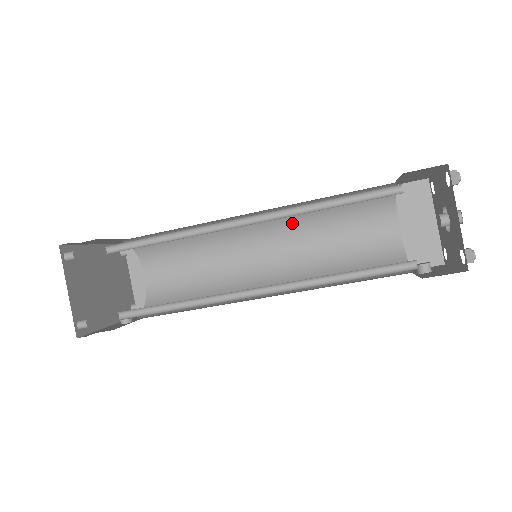
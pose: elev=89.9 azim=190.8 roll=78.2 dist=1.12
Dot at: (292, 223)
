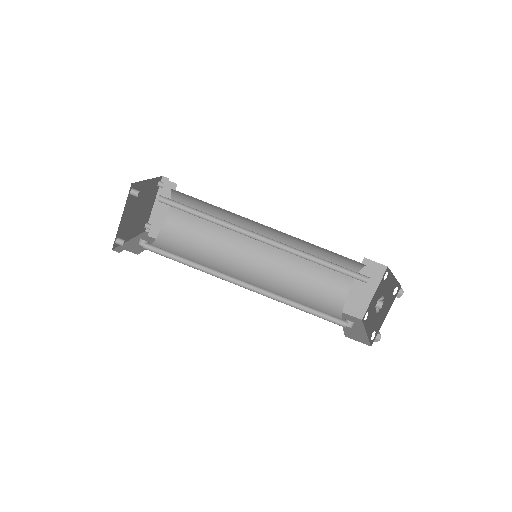
Dot at: (290, 243)
